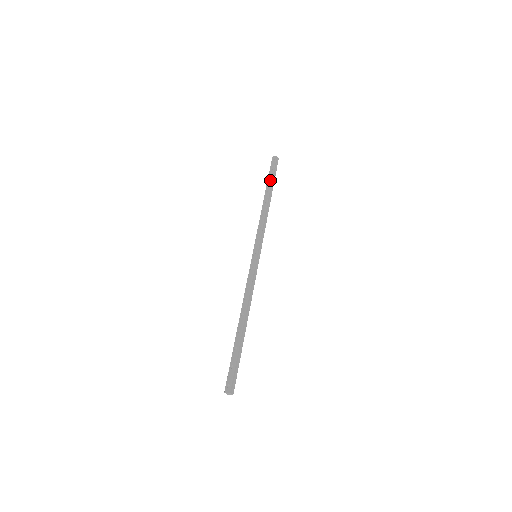
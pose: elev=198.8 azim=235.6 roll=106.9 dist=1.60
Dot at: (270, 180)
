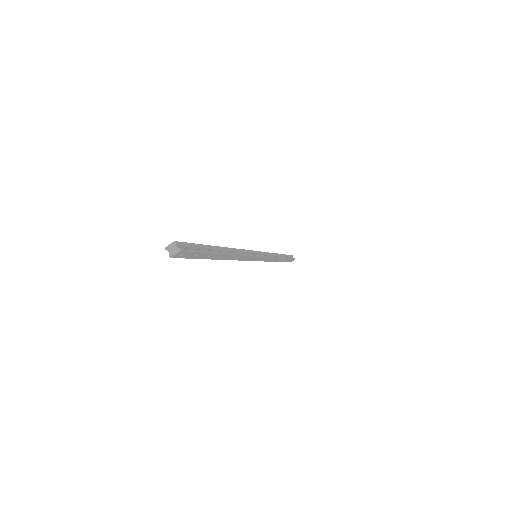
Dot at: occluded
